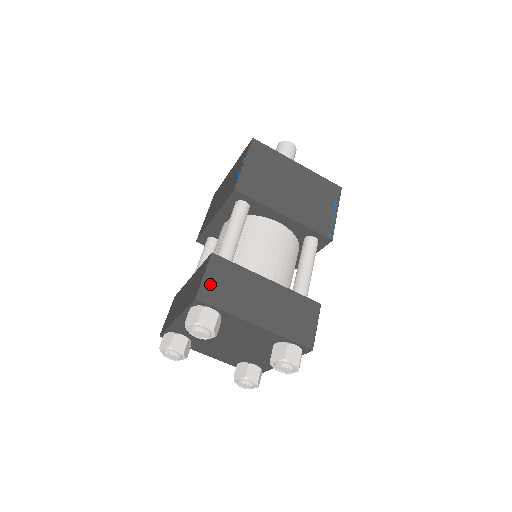
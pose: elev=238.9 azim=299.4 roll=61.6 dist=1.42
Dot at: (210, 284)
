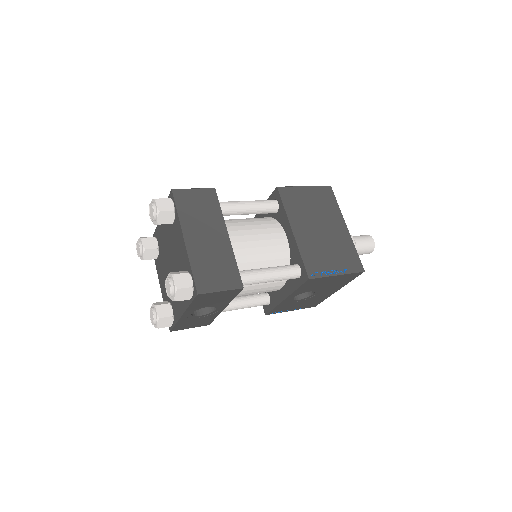
Dot at: (190, 194)
